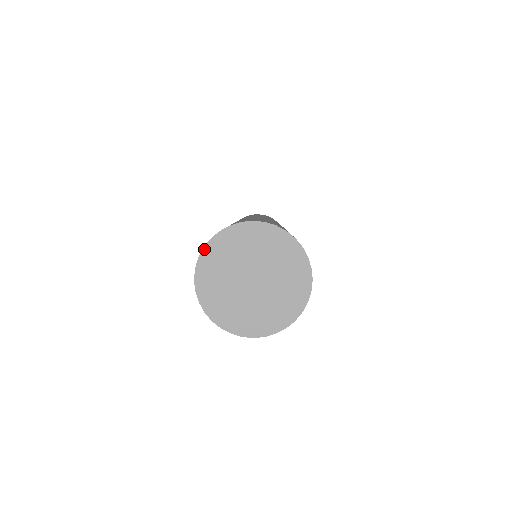
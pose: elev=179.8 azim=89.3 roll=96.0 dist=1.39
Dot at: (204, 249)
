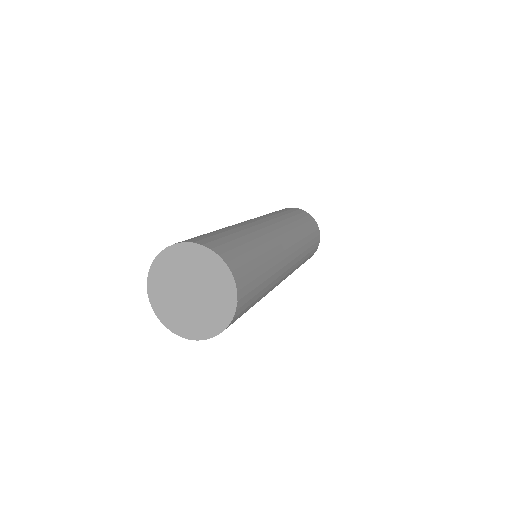
Dot at: (151, 267)
